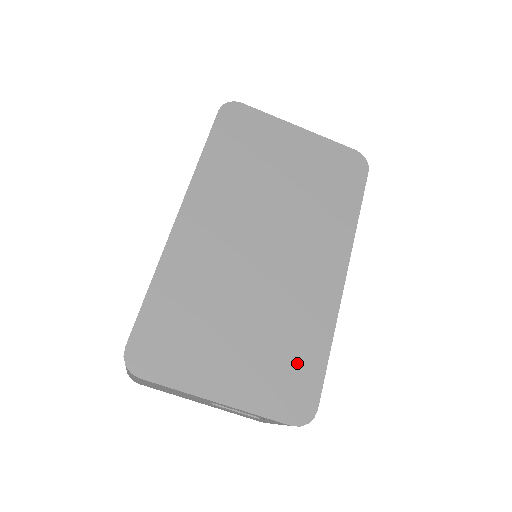
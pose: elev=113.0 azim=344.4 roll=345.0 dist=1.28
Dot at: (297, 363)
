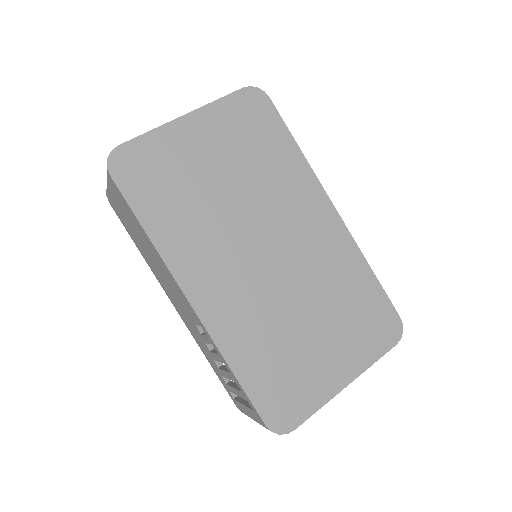
Dot at: (364, 305)
